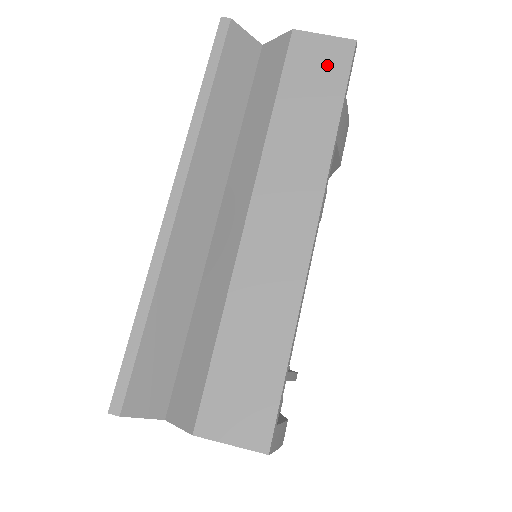
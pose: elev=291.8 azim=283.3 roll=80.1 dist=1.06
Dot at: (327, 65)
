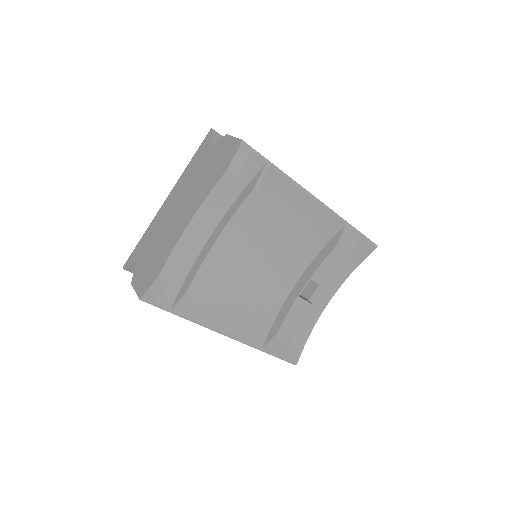
Dot at: occluded
